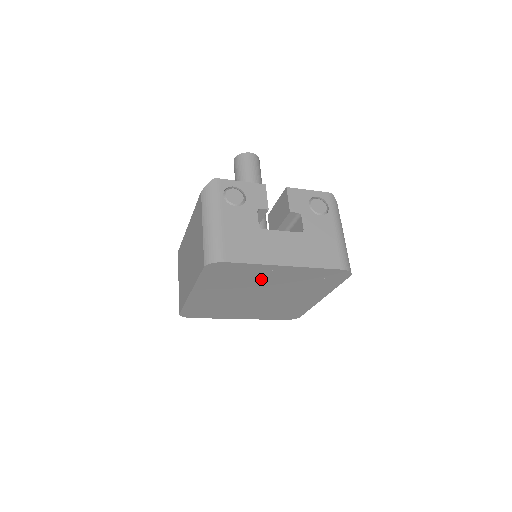
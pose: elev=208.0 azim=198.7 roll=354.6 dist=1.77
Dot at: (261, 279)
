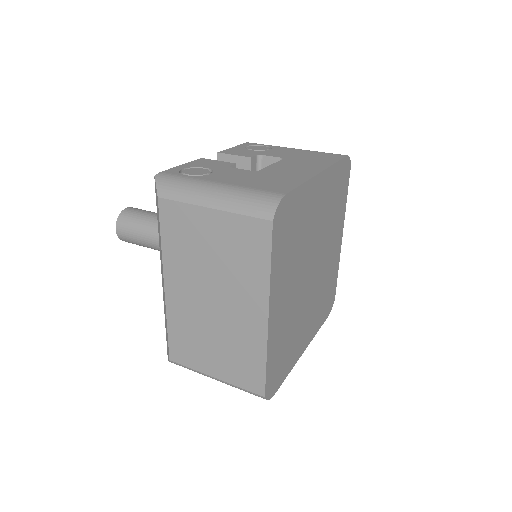
Dot at: (309, 223)
